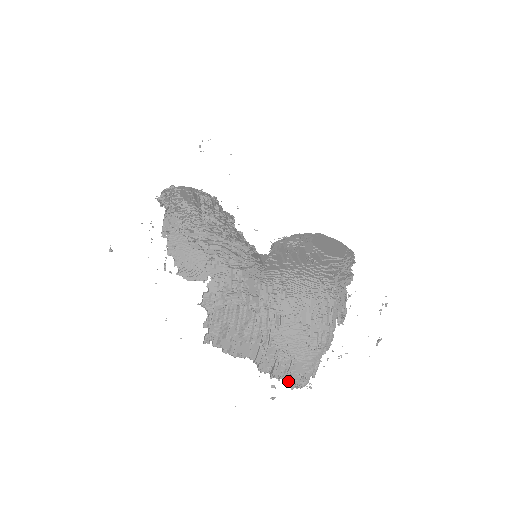
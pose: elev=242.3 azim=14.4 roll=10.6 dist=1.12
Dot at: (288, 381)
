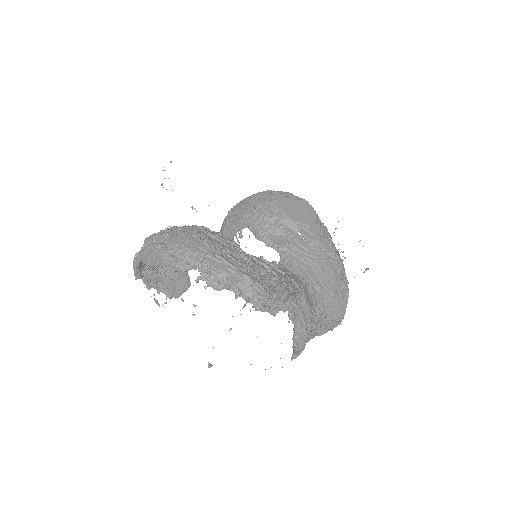
Dot at: occluded
